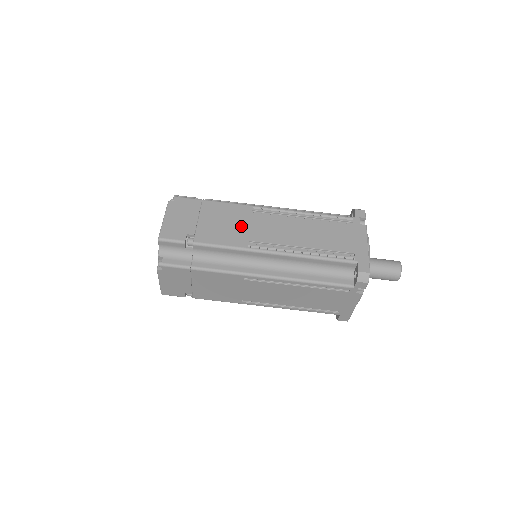
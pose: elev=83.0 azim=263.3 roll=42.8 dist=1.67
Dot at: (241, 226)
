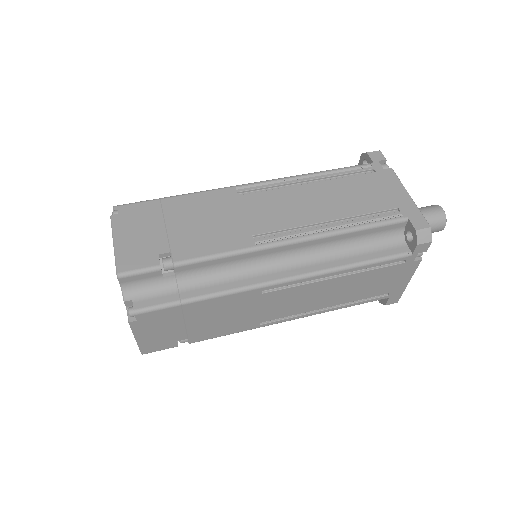
Dot at: (232, 218)
